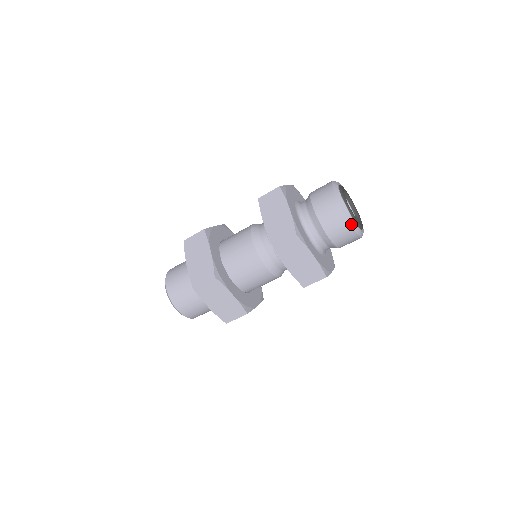
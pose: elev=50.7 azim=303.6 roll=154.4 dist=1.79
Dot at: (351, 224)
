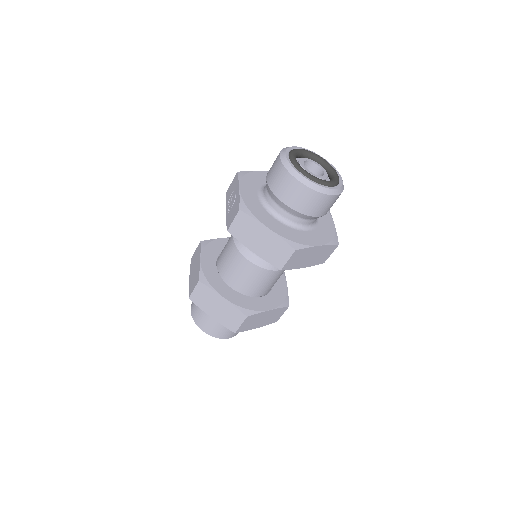
Dot at: (332, 195)
